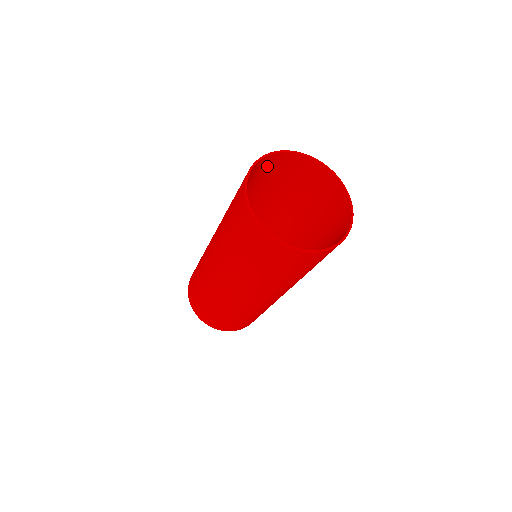
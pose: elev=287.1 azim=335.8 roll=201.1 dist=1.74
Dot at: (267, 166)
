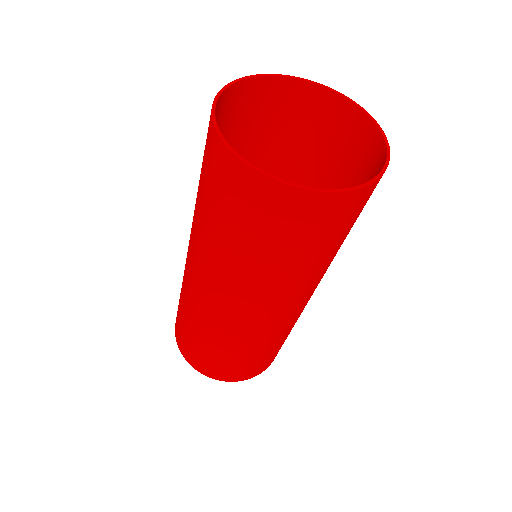
Dot at: (252, 105)
